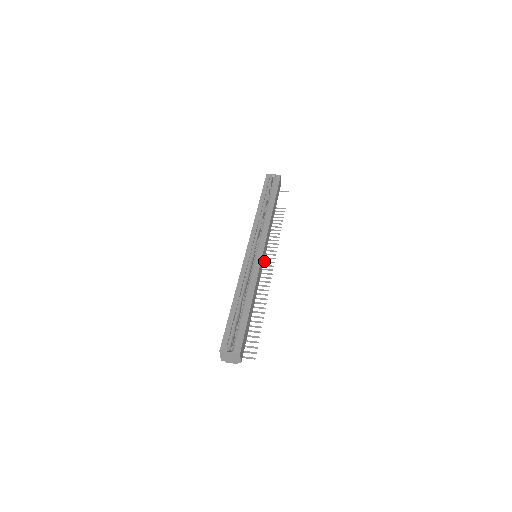
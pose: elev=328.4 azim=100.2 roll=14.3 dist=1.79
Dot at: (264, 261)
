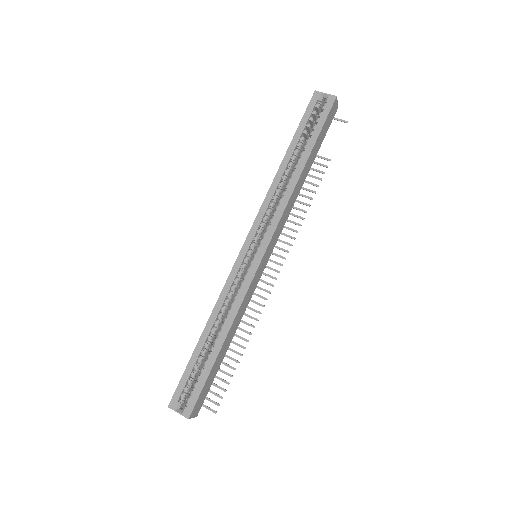
Dot at: (269, 260)
